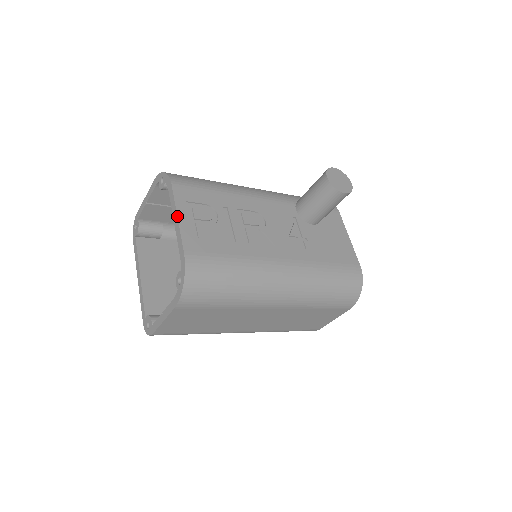
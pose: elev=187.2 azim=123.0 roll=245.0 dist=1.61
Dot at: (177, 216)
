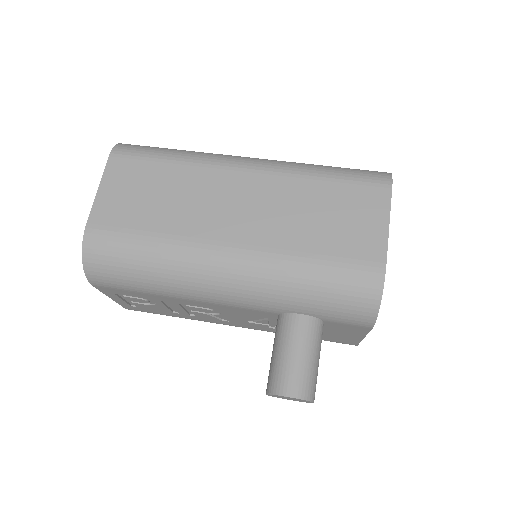
Dot at: occluded
